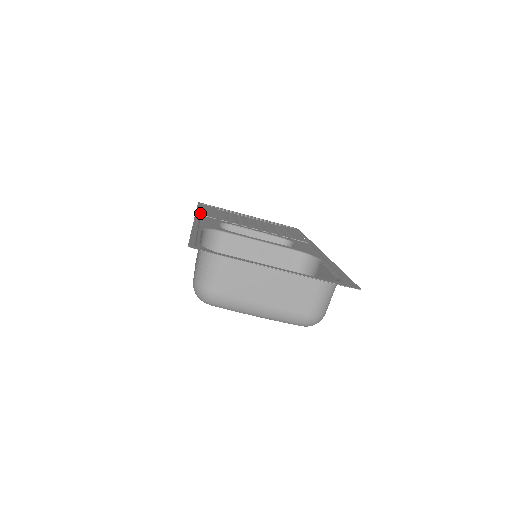
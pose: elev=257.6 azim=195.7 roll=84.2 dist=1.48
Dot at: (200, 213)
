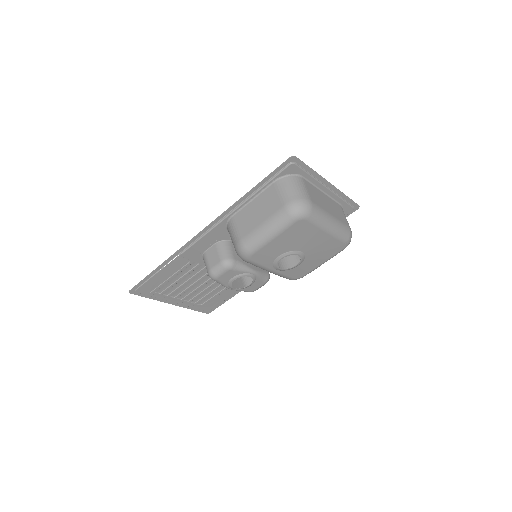
Dot at: (178, 254)
